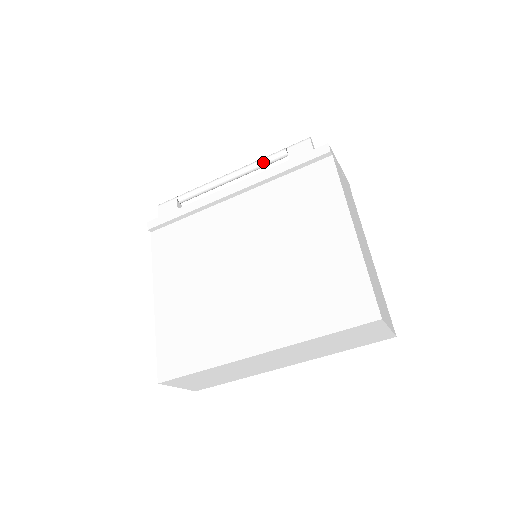
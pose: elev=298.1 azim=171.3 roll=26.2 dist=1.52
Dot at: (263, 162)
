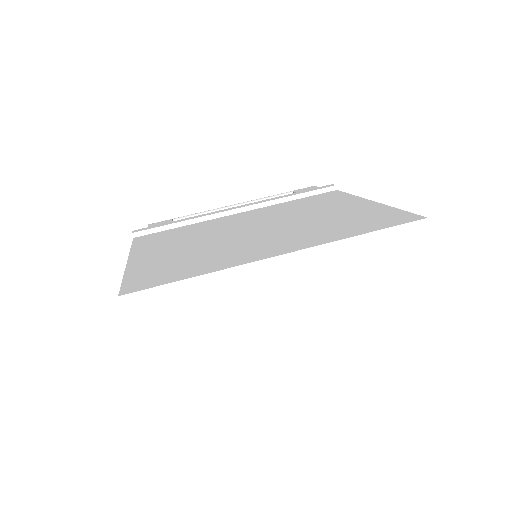
Dot at: (269, 197)
